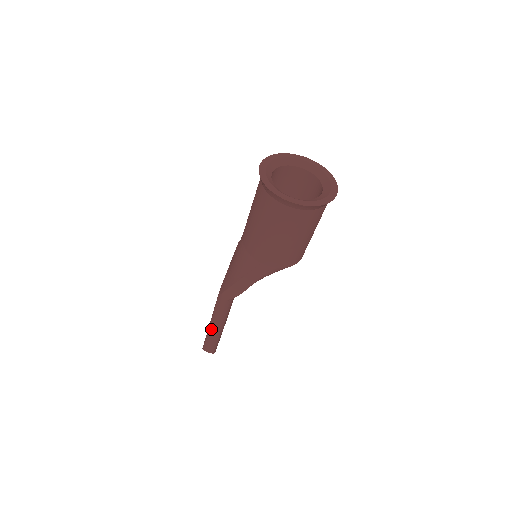
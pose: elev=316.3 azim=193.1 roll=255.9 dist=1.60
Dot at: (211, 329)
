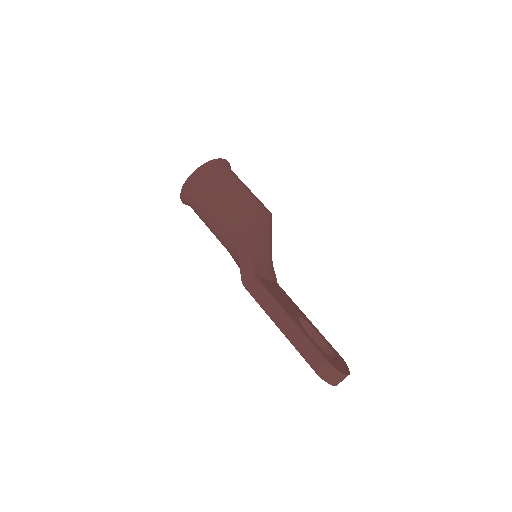
Dot at: (283, 330)
